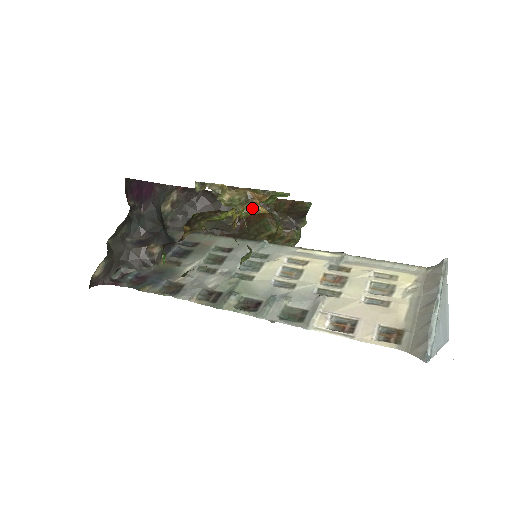
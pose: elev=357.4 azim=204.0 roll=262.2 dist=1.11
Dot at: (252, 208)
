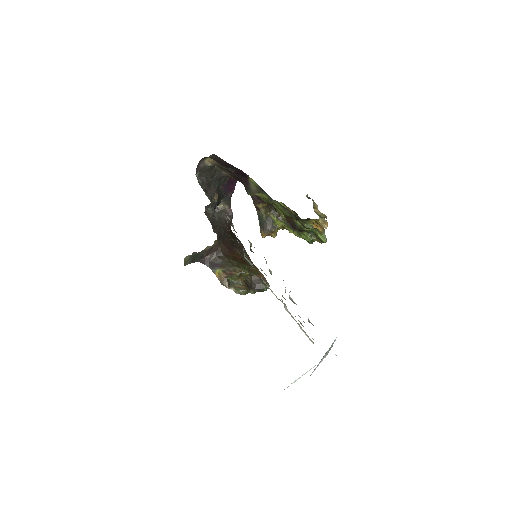
Dot at: (325, 220)
